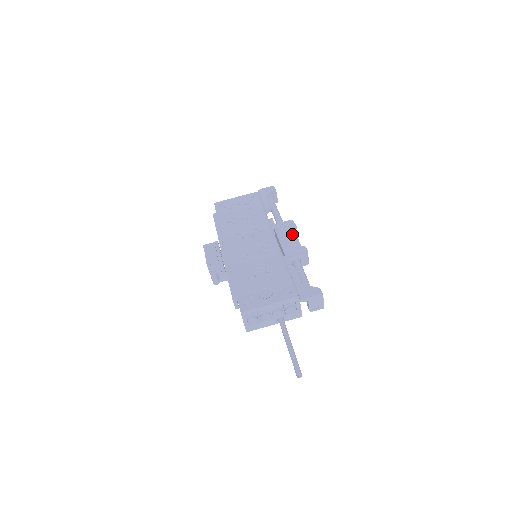
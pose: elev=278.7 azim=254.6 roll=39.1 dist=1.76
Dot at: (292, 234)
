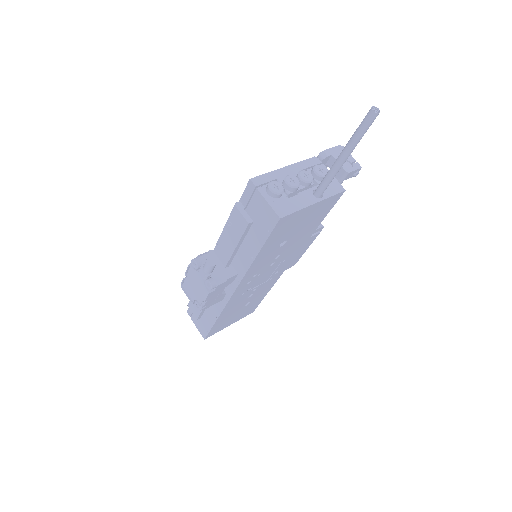
Dot at: occluded
